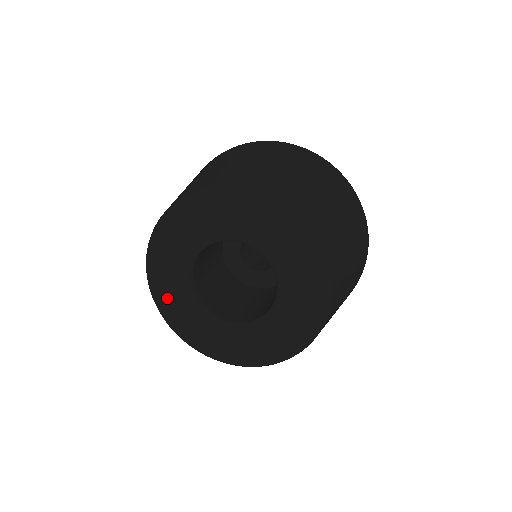
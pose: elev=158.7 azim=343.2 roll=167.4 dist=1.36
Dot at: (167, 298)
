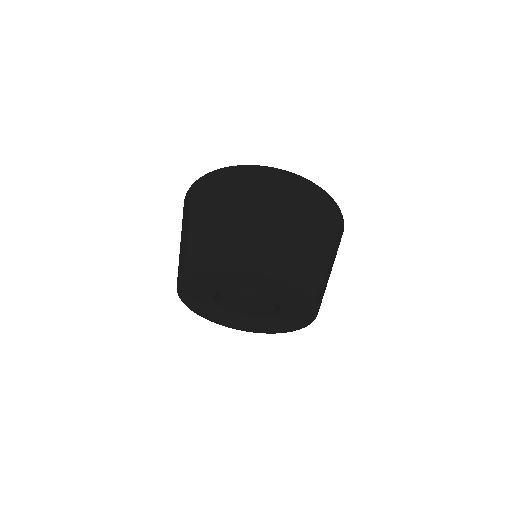
Dot at: (190, 292)
